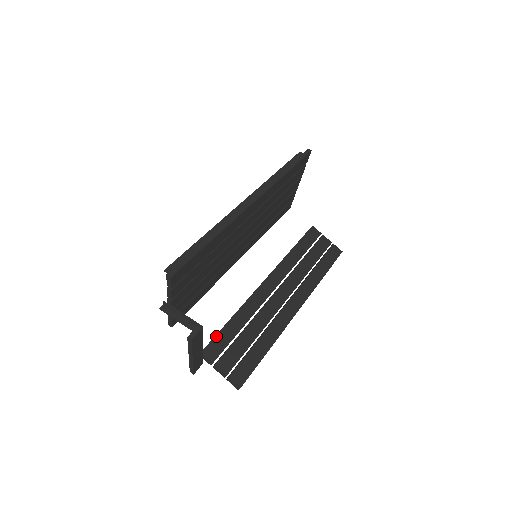
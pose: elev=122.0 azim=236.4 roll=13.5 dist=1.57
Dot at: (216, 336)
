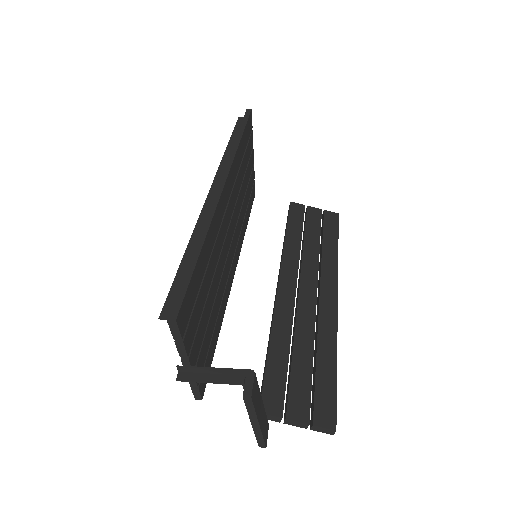
Dot at: (265, 380)
